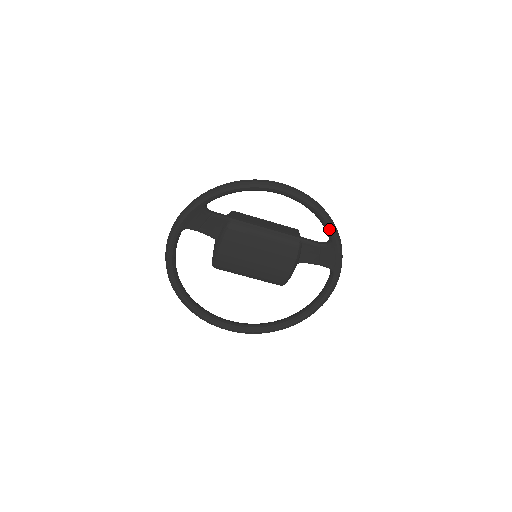
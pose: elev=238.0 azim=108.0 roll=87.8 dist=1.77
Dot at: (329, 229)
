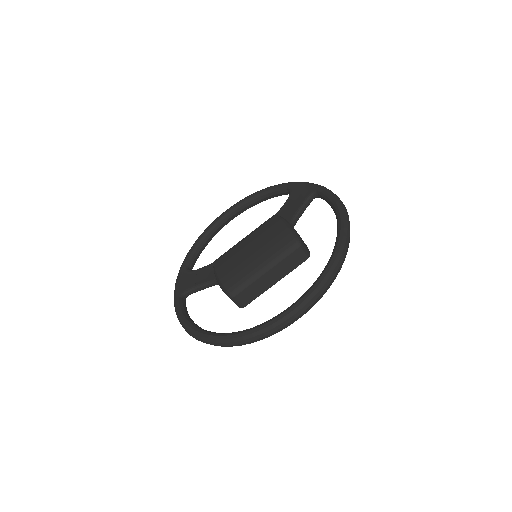
Dot at: (276, 187)
